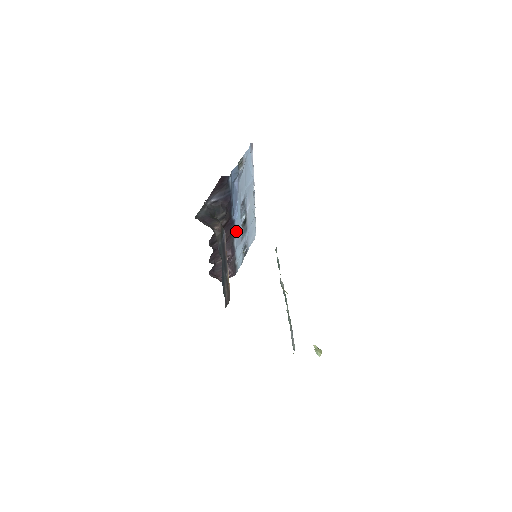
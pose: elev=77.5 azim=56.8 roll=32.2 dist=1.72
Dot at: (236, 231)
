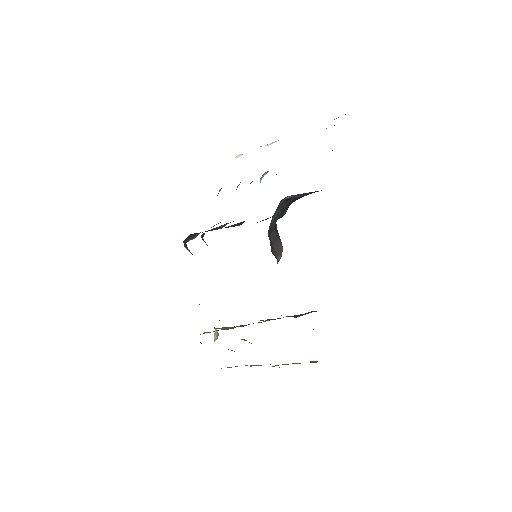
Dot at: occluded
